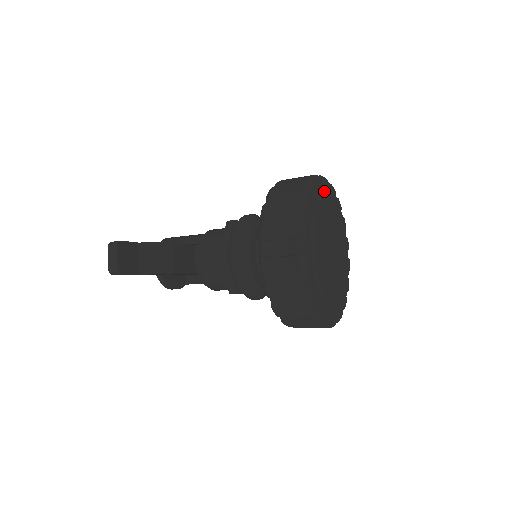
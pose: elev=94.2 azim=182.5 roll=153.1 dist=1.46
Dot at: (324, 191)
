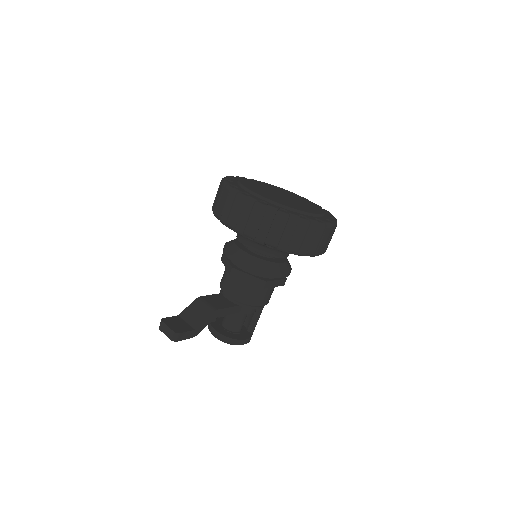
Dot at: occluded
